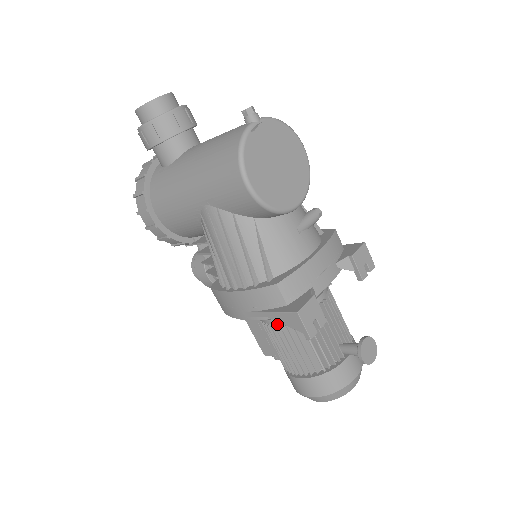
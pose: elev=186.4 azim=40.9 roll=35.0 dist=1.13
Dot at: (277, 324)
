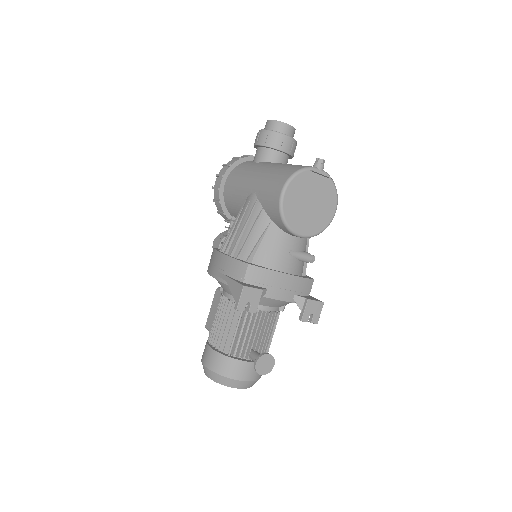
Dot at: (229, 299)
